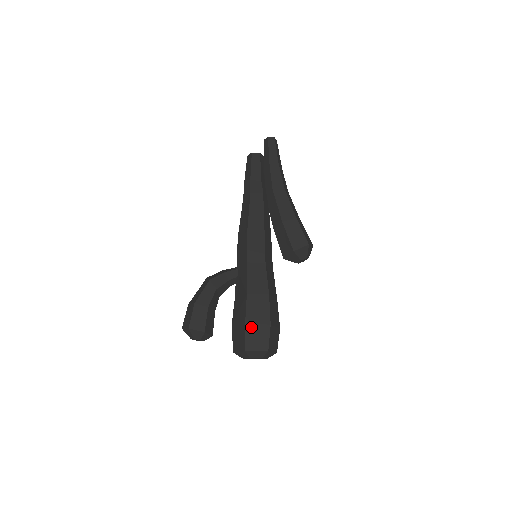
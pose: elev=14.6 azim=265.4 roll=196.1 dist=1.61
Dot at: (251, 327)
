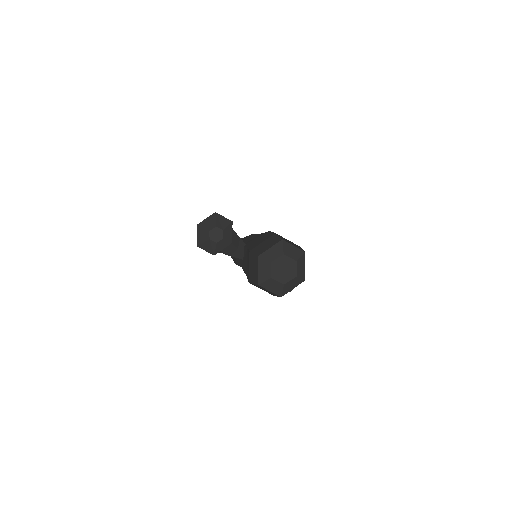
Dot at: (282, 237)
